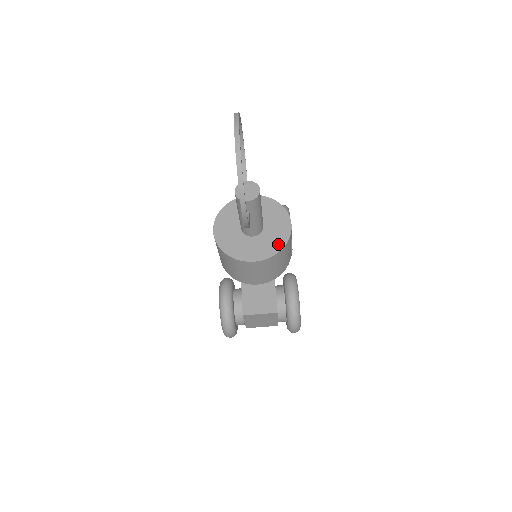
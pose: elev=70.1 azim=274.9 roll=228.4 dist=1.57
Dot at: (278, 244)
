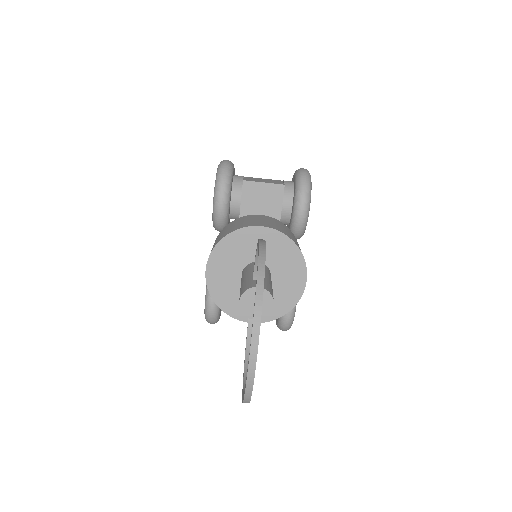
Dot at: (284, 306)
